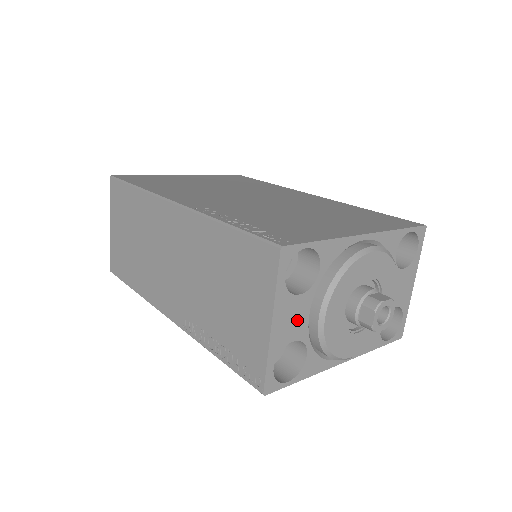
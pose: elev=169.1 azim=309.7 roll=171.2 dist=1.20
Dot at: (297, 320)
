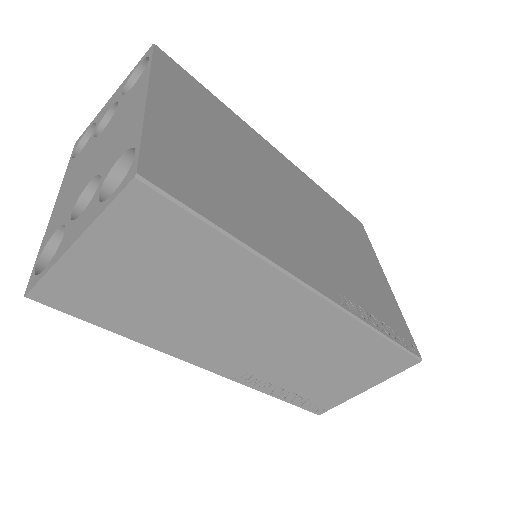
Dot at: occluded
